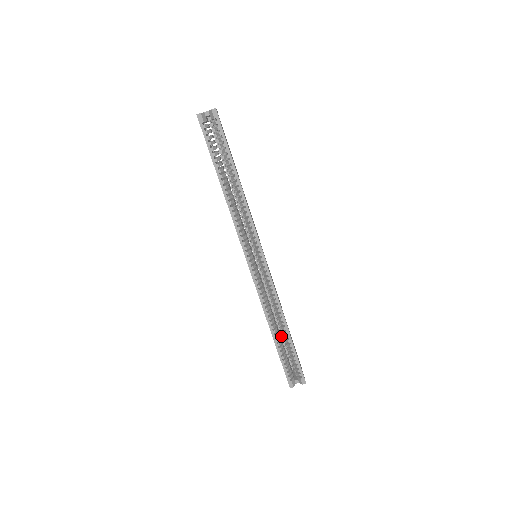
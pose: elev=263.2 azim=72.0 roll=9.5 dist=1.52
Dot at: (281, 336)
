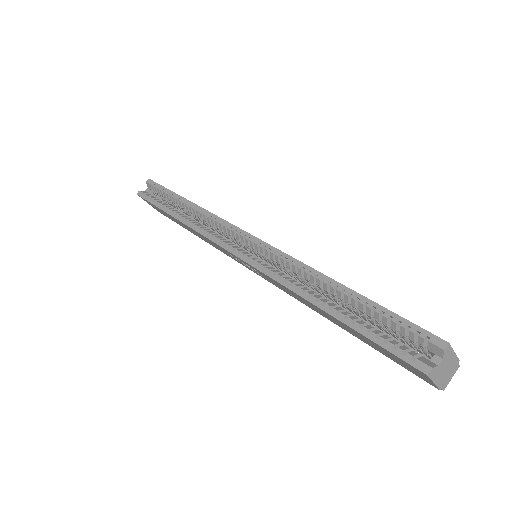
Dot at: occluded
